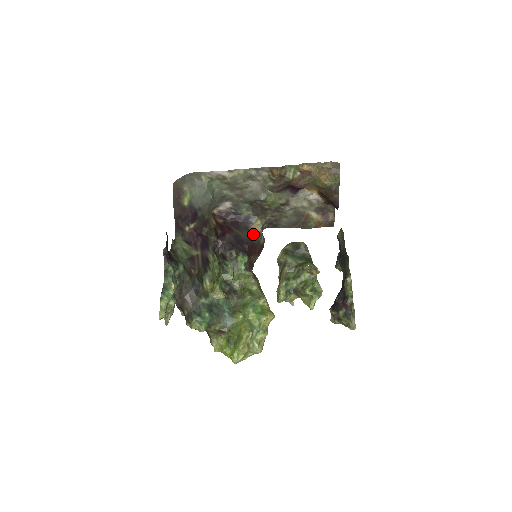
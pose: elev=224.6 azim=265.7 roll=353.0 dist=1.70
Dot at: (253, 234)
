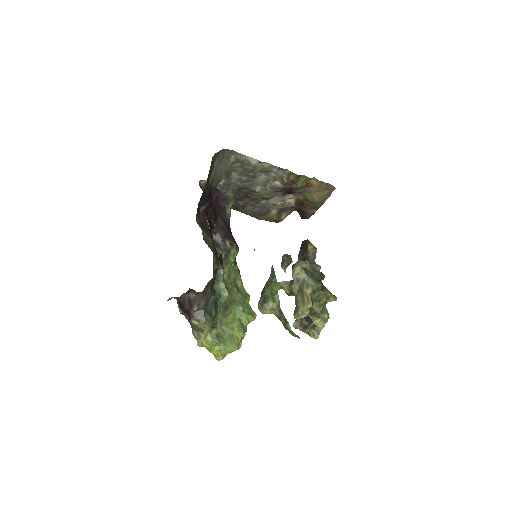
Dot at: (229, 218)
